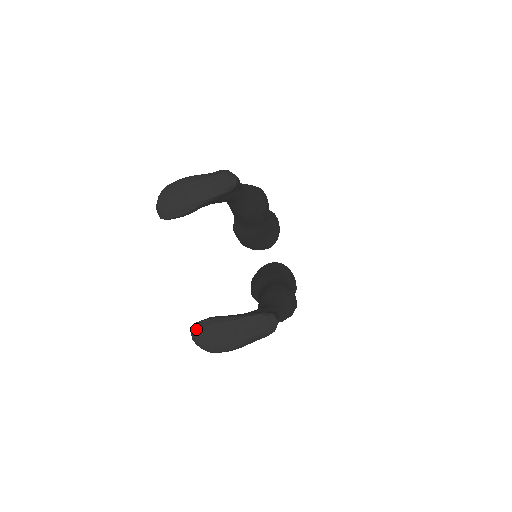
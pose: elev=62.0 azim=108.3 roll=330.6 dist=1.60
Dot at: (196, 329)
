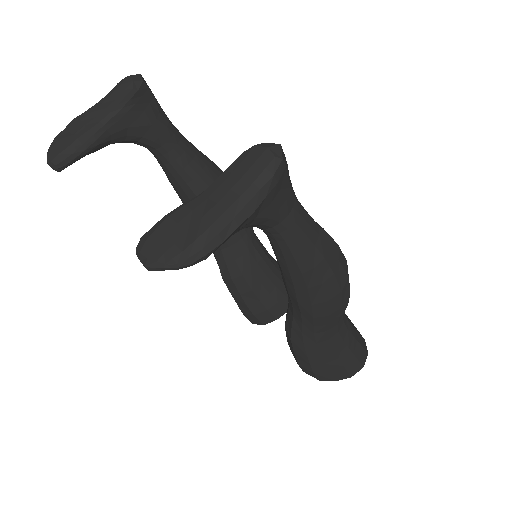
Dot at: (143, 242)
